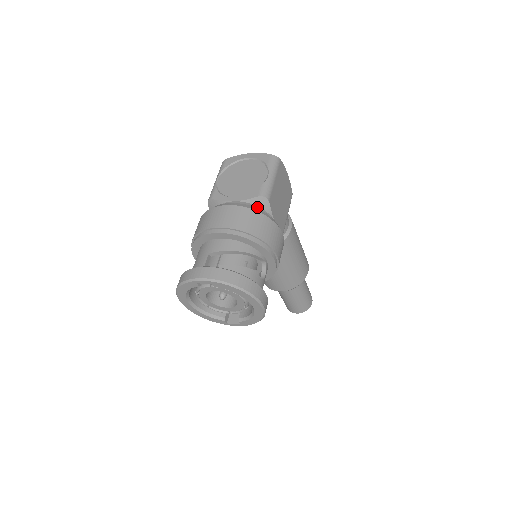
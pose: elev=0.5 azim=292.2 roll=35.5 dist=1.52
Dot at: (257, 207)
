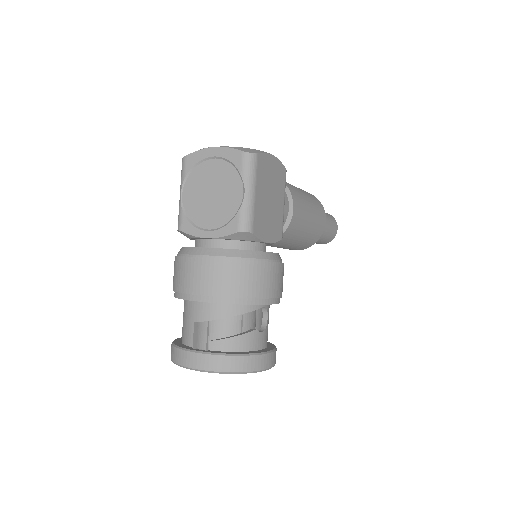
Dot at: (239, 240)
